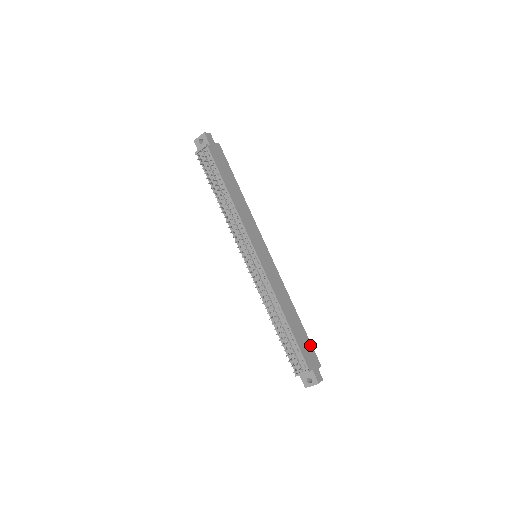
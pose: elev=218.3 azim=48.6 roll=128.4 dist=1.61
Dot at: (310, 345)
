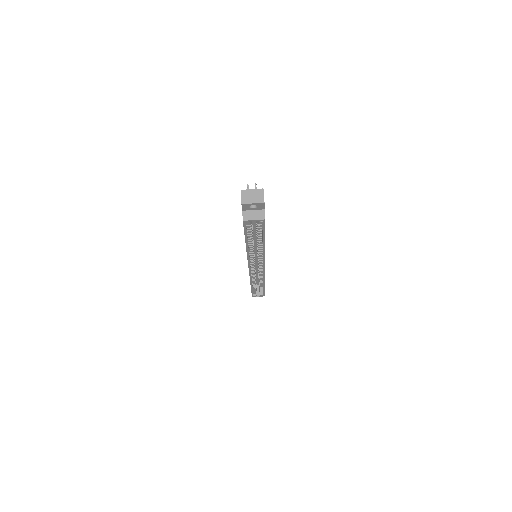
Dot at: occluded
